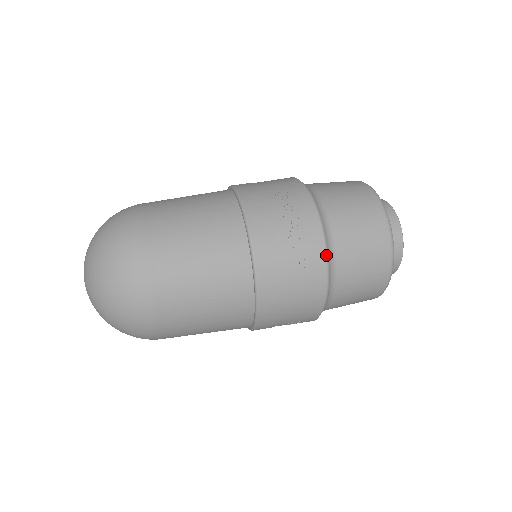
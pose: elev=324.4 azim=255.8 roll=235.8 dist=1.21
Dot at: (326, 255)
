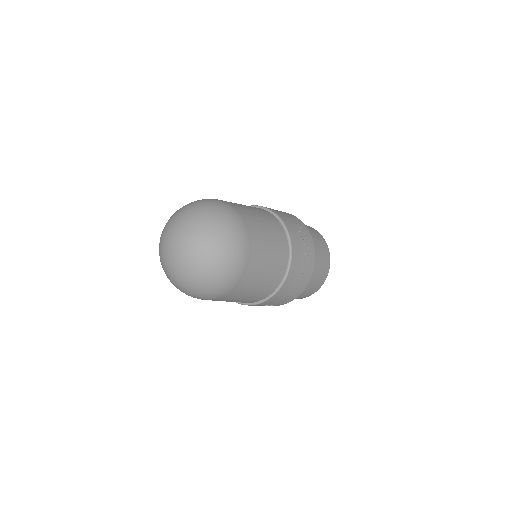
Dot at: (312, 272)
